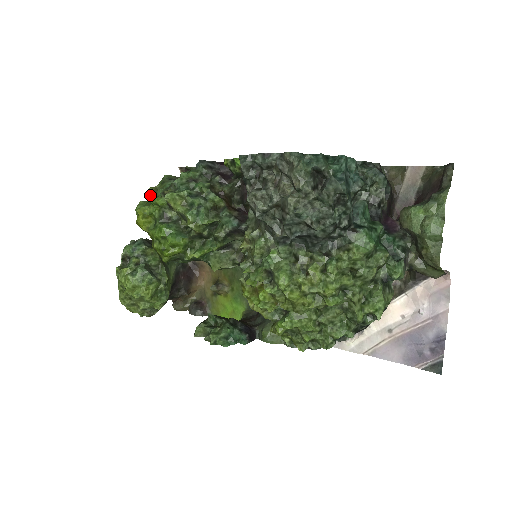
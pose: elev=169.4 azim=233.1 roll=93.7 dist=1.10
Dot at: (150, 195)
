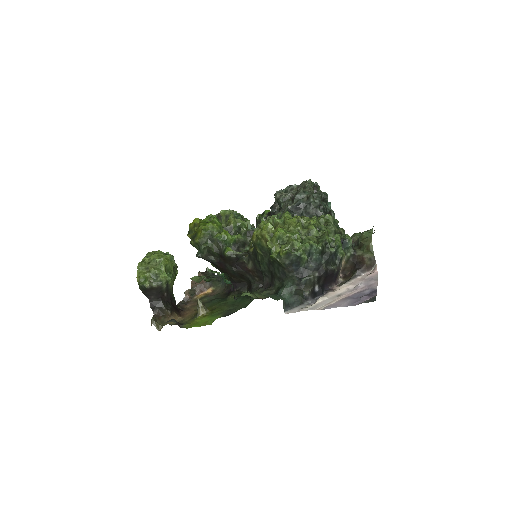
Dot at: occluded
